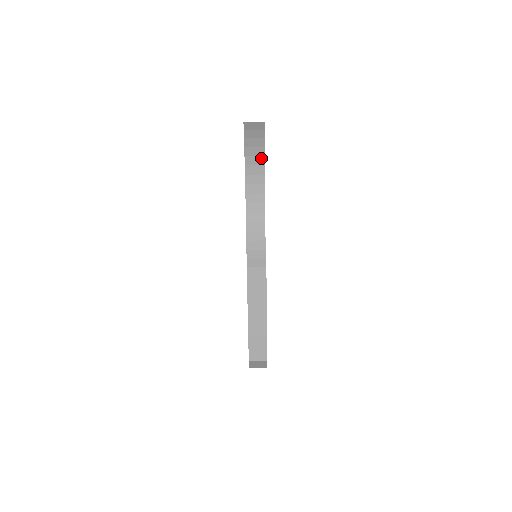
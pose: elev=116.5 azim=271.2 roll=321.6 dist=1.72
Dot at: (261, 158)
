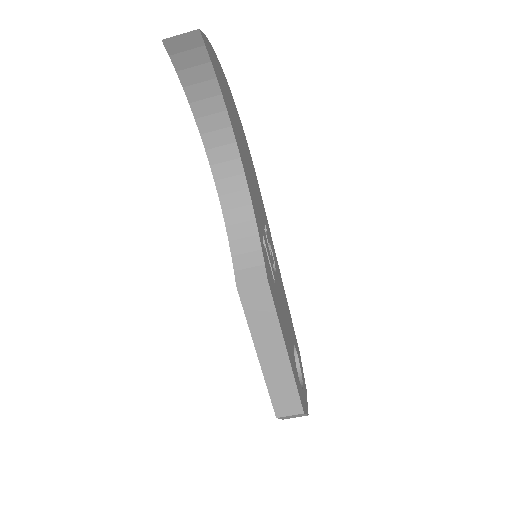
Dot at: (217, 99)
